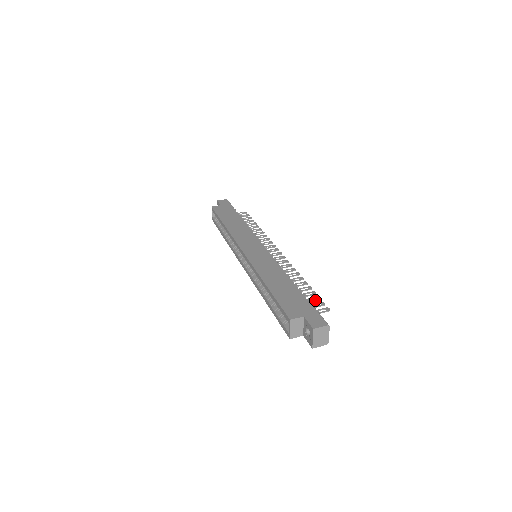
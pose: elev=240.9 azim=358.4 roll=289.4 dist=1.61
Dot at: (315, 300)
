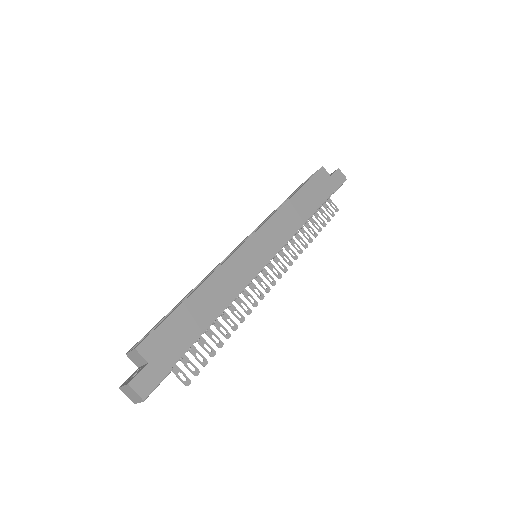
Dot at: (199, 360)
